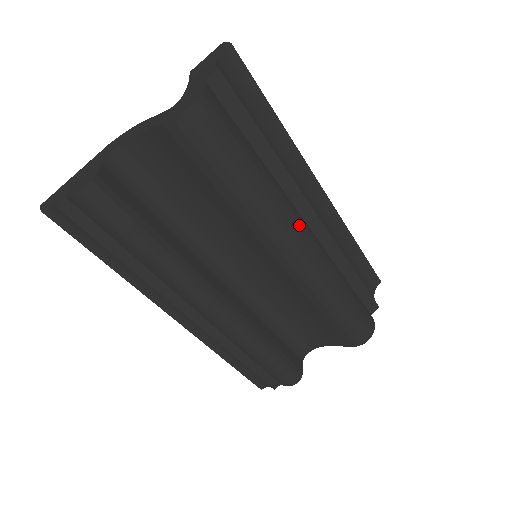
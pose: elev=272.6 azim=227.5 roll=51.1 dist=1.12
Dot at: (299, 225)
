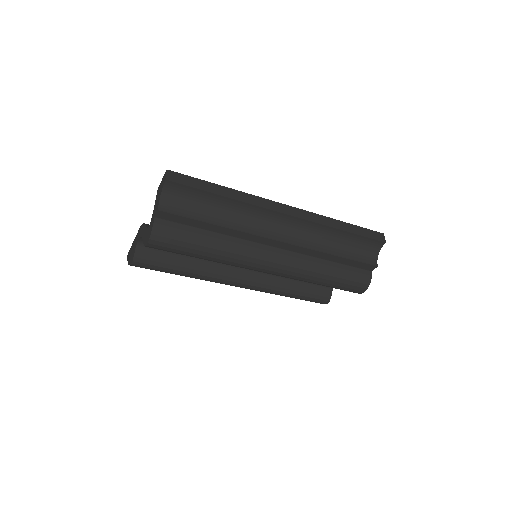
Dot at: (259, 258)
